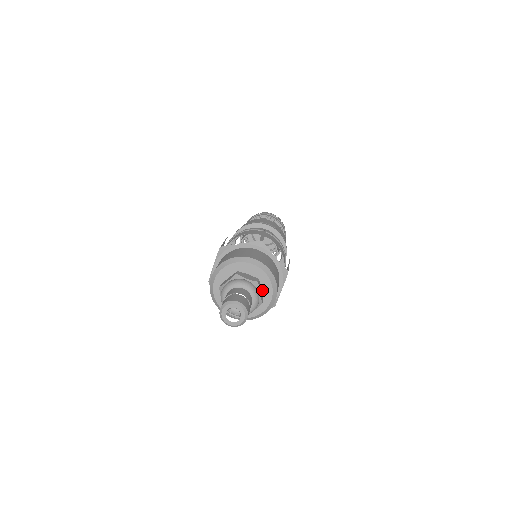
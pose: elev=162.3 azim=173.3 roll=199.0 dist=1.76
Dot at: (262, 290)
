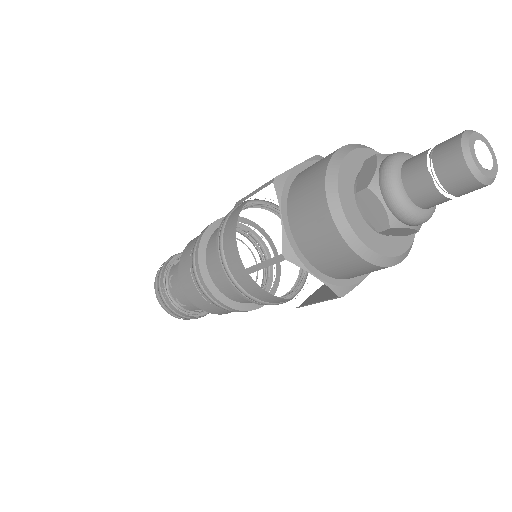
Dot at: occluded
